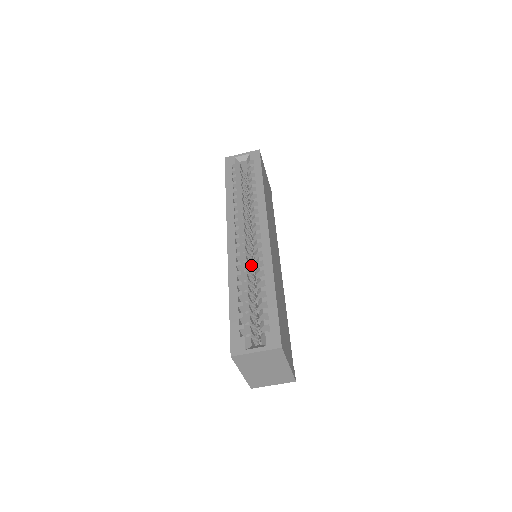
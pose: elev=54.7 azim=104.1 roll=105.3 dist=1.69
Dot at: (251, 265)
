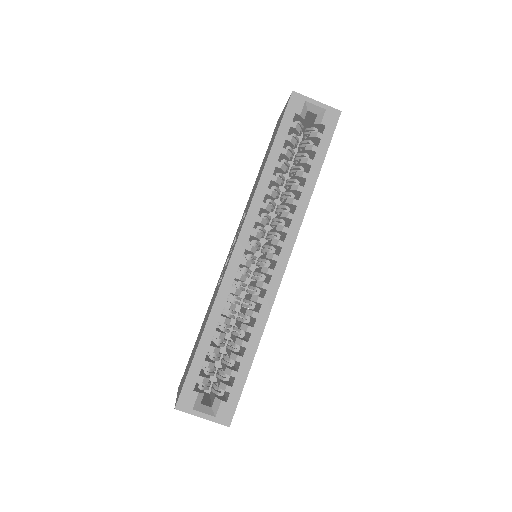
Dot at: (245, 285)
